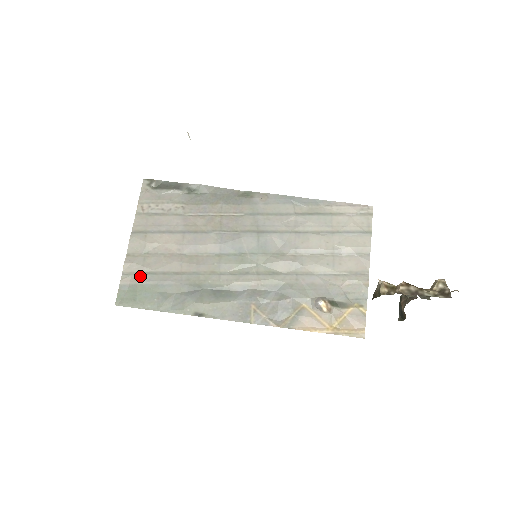
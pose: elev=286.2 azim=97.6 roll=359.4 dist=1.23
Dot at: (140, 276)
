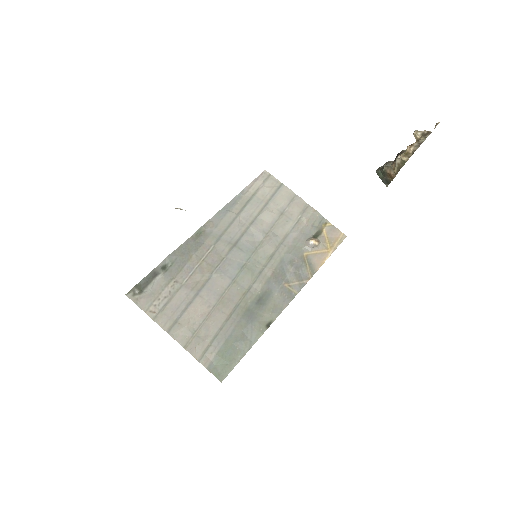
Dot at: (210, 348)
